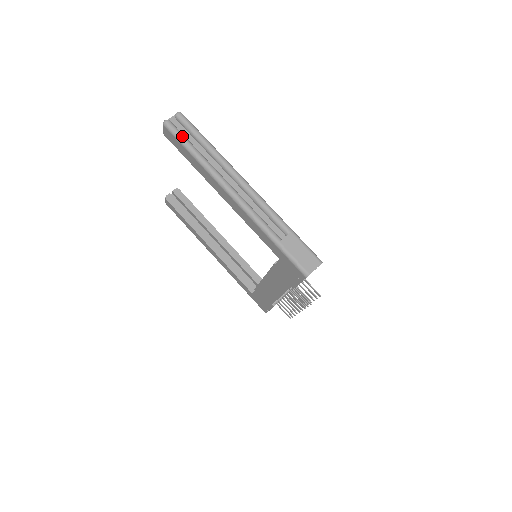
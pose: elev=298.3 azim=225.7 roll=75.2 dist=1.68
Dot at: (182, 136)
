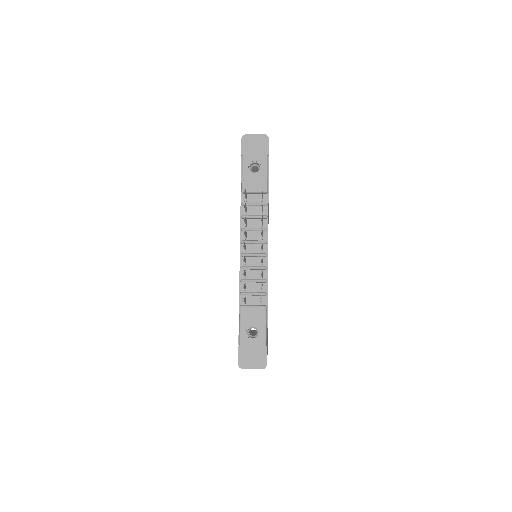
Dot at: occluded
